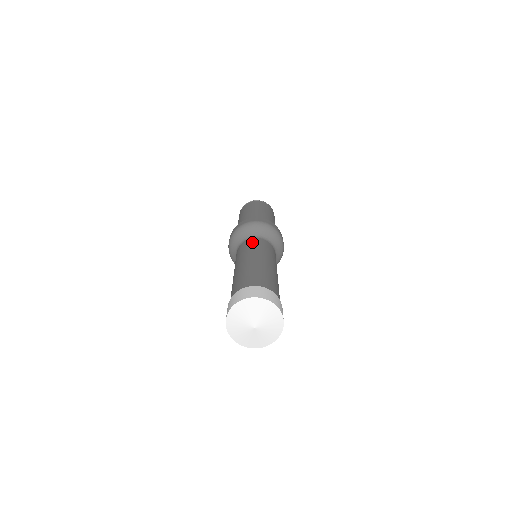
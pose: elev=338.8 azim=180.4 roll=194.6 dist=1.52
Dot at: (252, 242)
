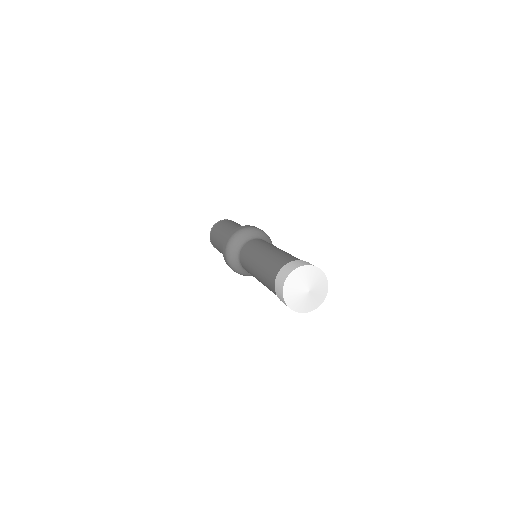
Dot at: (244, 252)
